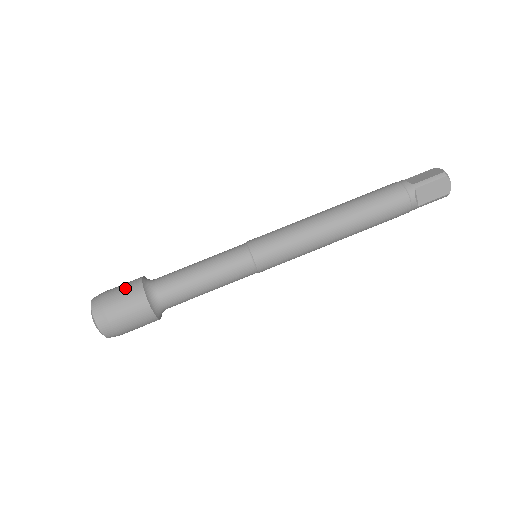
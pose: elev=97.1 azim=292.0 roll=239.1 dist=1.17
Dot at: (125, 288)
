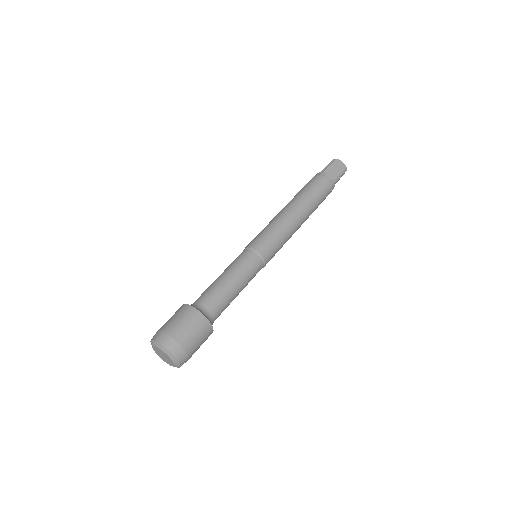
Dot at: (173, 315)
